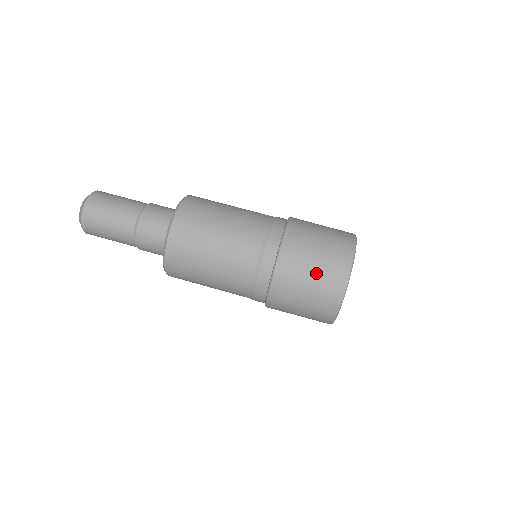
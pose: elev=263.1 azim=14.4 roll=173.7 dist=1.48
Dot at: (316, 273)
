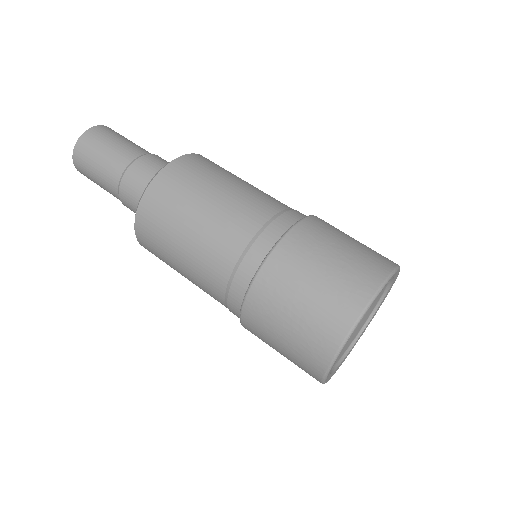
Dot at: (311, 299)
